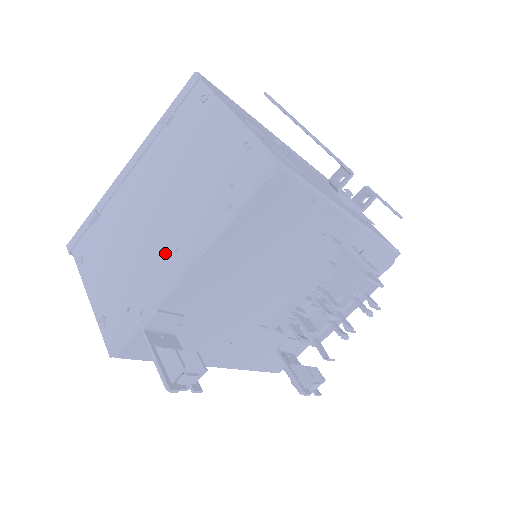
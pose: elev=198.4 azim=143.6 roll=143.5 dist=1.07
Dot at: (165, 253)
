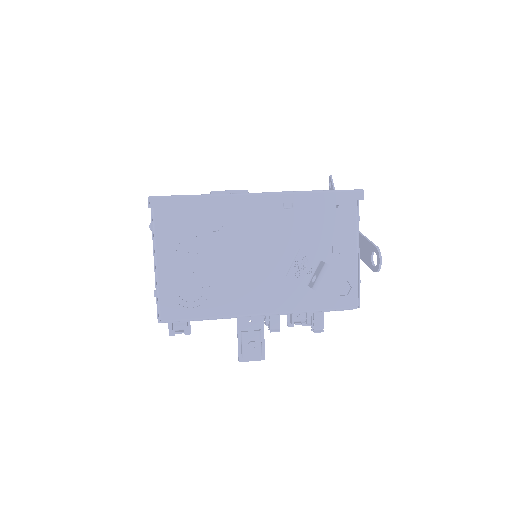
Dot at: occluded
